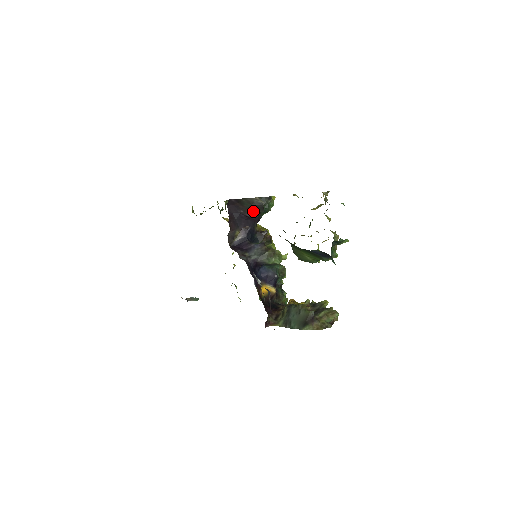
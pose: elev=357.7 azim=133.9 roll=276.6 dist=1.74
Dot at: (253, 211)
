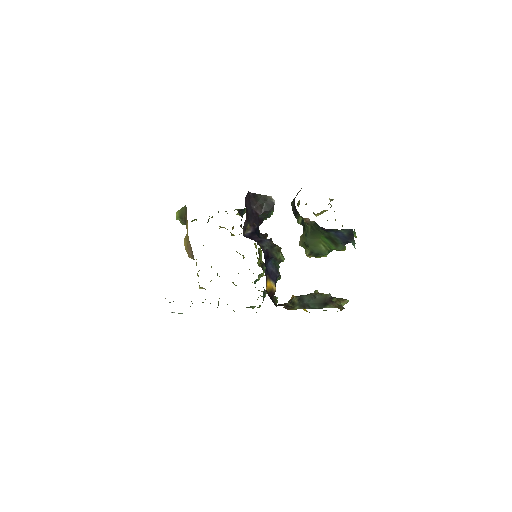
Dot at: (264, 209)
